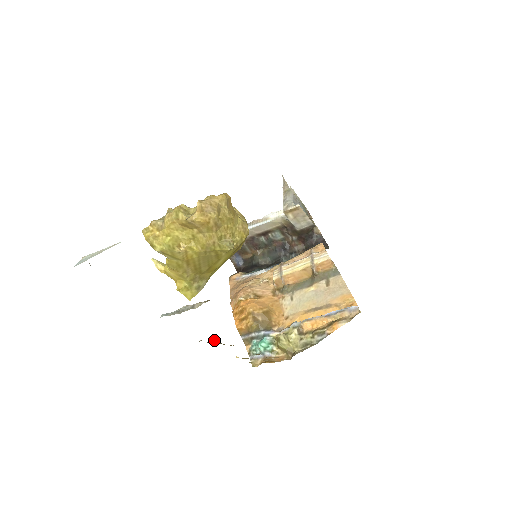
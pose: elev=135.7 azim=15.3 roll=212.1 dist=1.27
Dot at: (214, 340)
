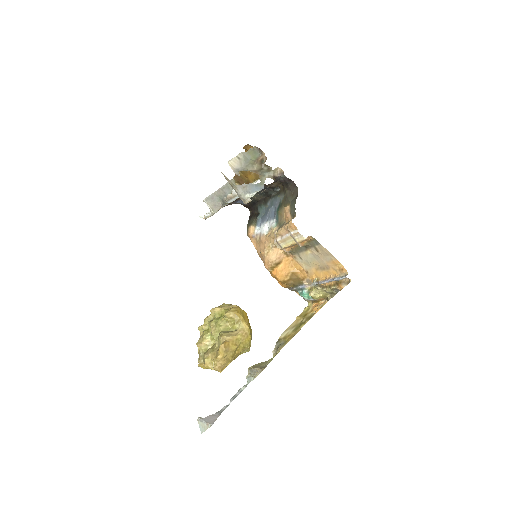
Dot at: (279, 350)
